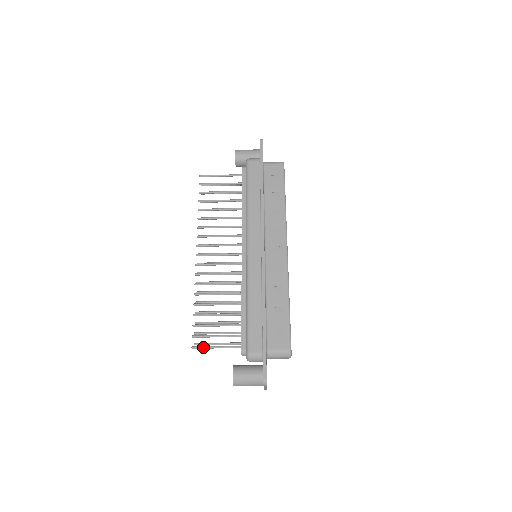
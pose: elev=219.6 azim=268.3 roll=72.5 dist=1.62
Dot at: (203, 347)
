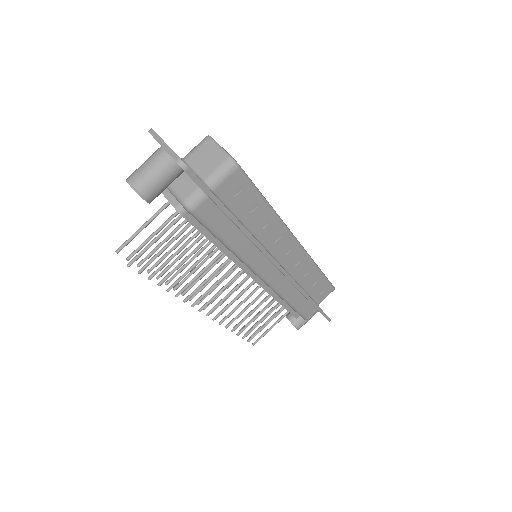
Dot at: (128, 240)
